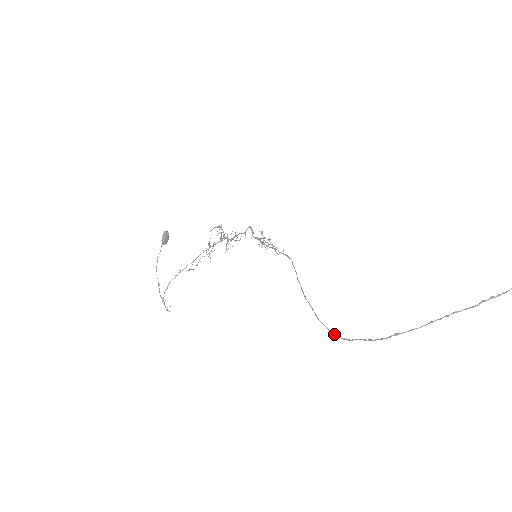
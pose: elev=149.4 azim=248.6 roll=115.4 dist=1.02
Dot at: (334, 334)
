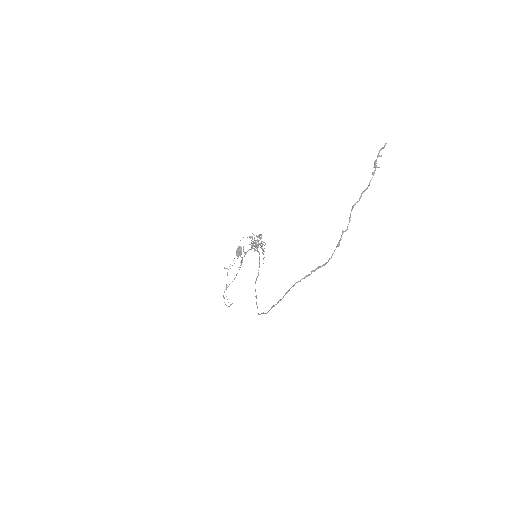
Dot at: occluded
